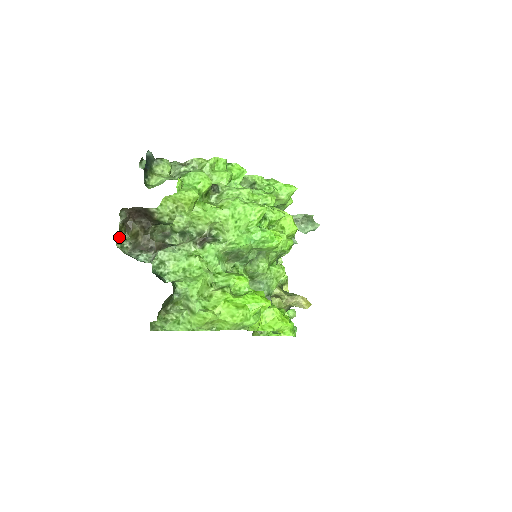
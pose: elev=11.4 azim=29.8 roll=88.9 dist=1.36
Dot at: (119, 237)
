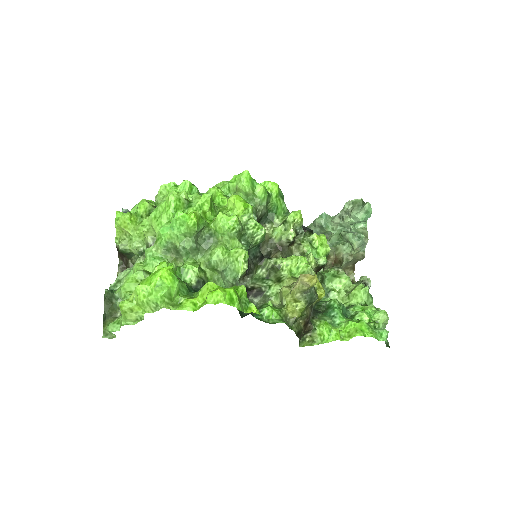
Dot at: occluded
